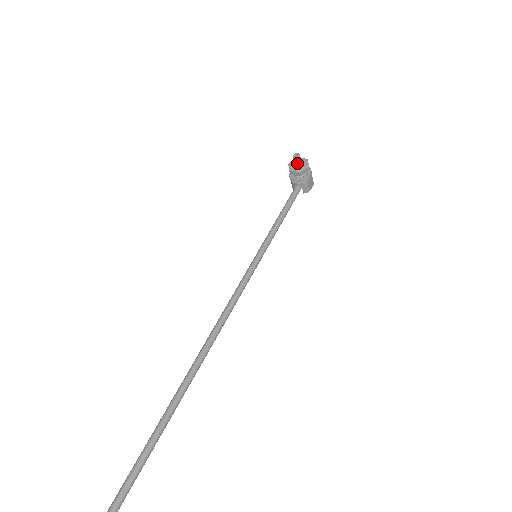
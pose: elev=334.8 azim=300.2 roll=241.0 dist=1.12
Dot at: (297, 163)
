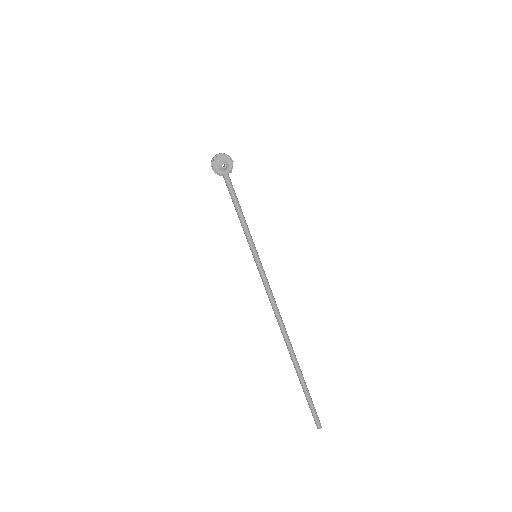
Dot at: (225, 168)
